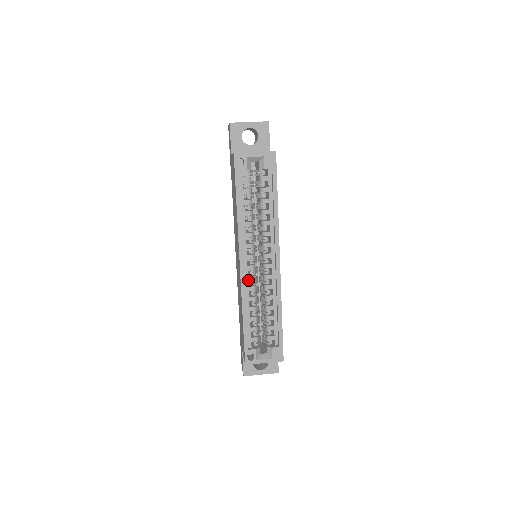
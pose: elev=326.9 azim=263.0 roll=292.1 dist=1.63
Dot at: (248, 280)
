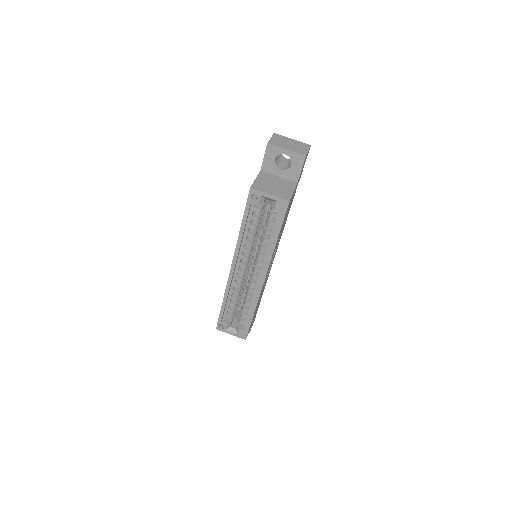
Dot at: occluded
